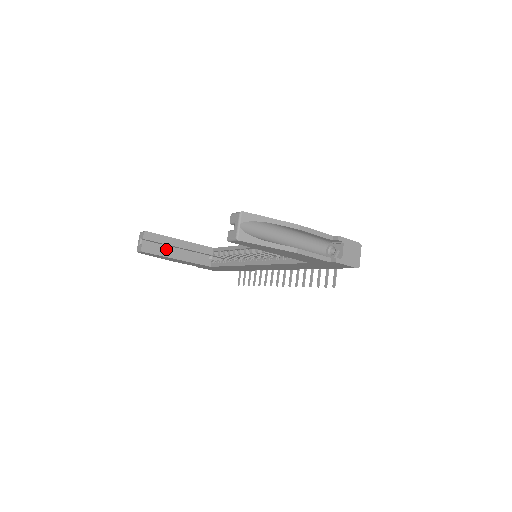
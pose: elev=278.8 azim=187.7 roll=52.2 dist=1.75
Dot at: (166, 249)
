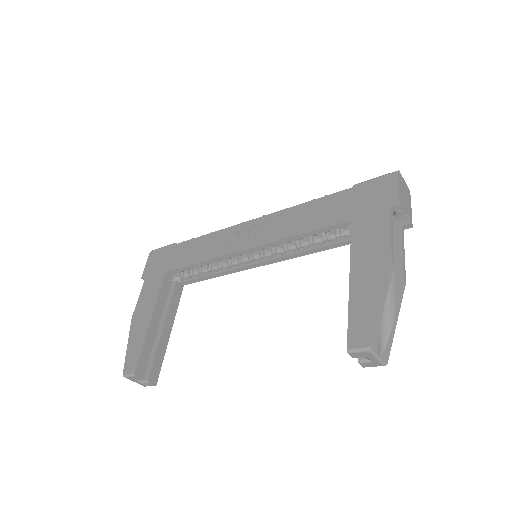
Dot at: (158, 346)
